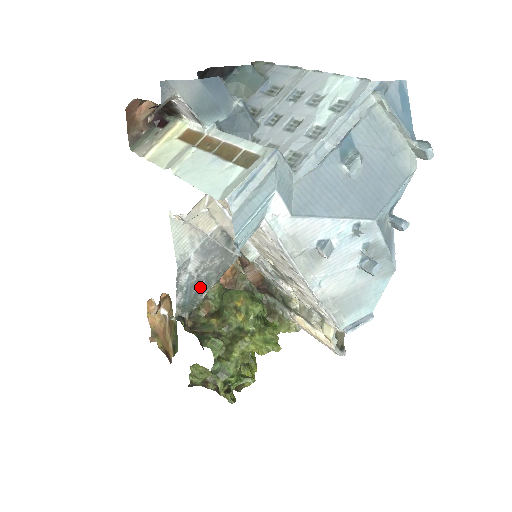
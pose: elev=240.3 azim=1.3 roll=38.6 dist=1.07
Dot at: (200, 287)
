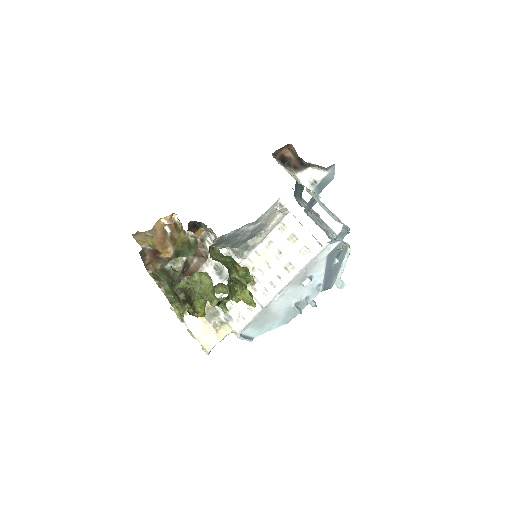
Dot at: (231, 240)
